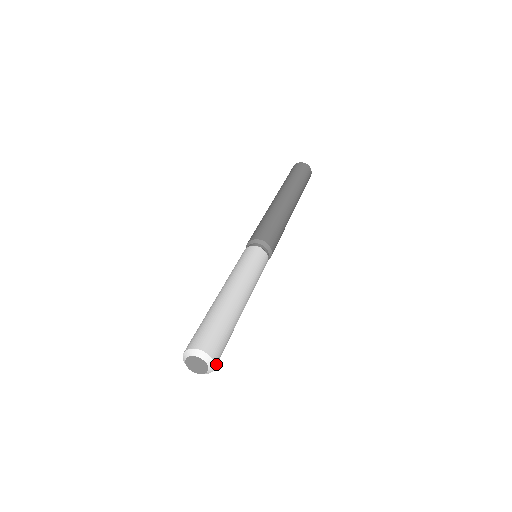
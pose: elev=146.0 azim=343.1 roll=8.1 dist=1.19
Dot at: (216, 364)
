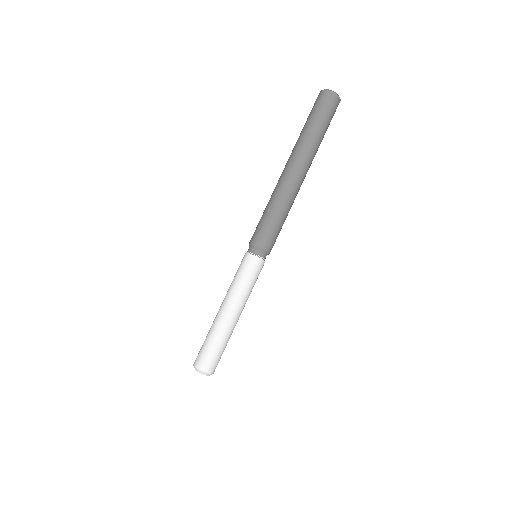
Dot at: occluded
